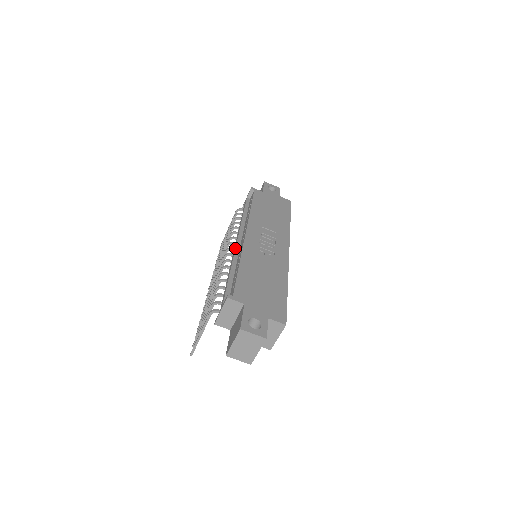
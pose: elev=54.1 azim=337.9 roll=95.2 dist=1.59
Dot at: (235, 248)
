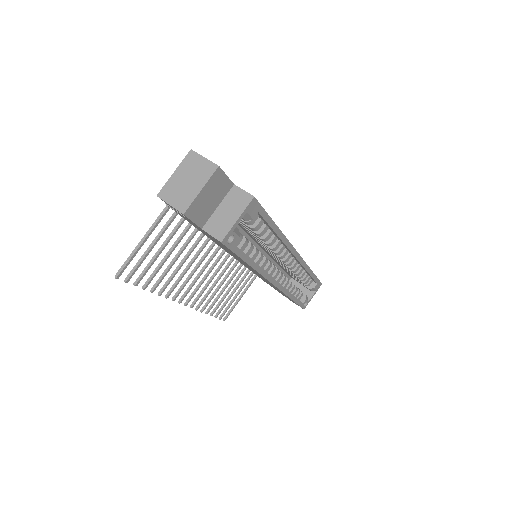
Dot at: occluded
